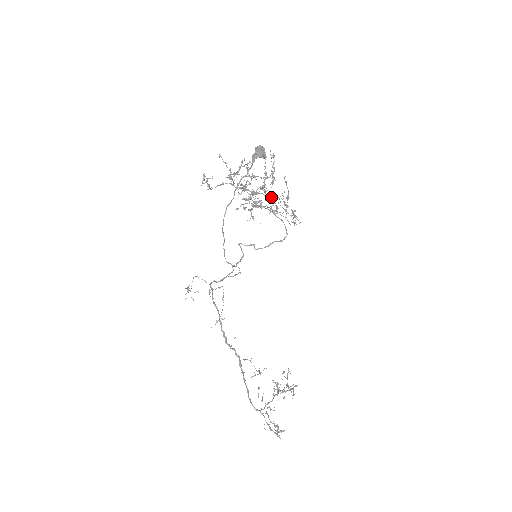
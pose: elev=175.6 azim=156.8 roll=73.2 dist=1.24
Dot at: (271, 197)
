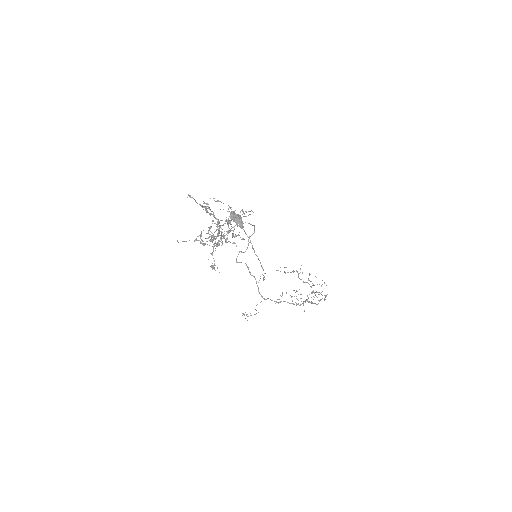
Dot at: (227, 221)
